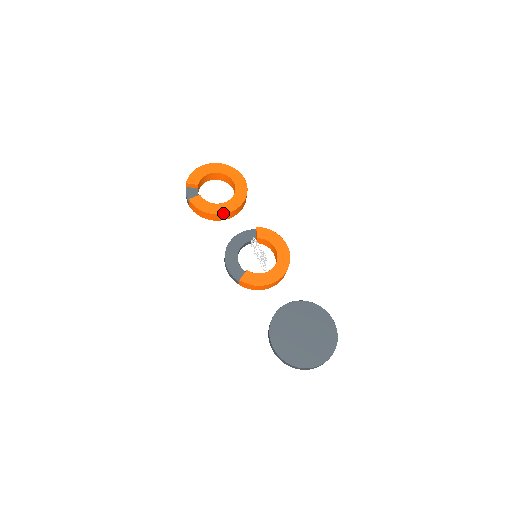
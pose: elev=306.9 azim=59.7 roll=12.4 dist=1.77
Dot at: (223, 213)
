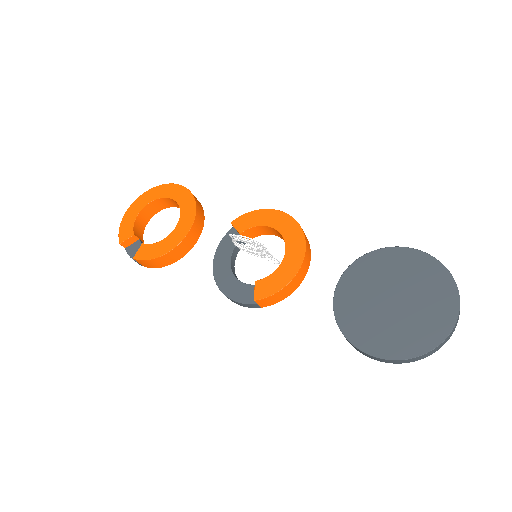
Dot at: (181, 240)
